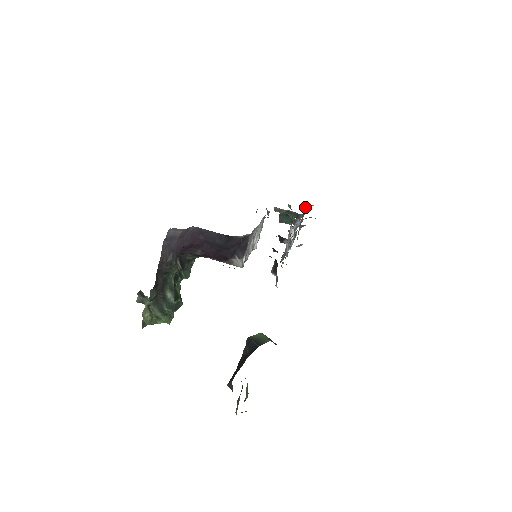
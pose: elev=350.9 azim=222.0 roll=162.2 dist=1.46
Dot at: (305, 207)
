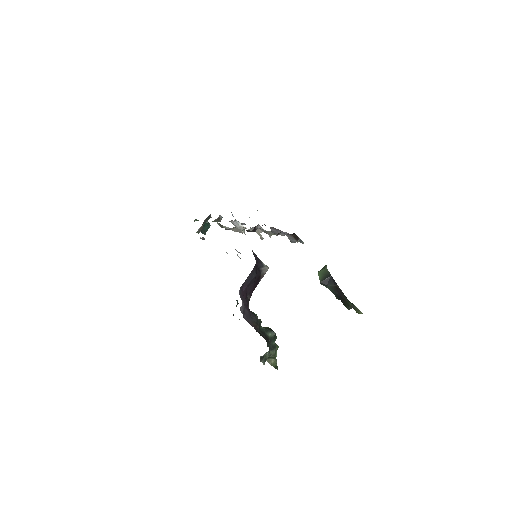
Dot at: occluded
